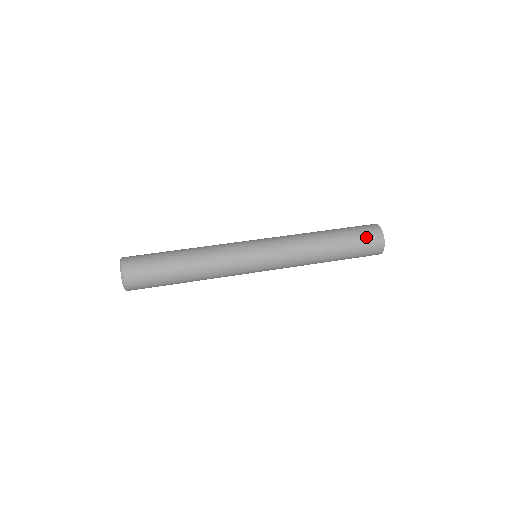
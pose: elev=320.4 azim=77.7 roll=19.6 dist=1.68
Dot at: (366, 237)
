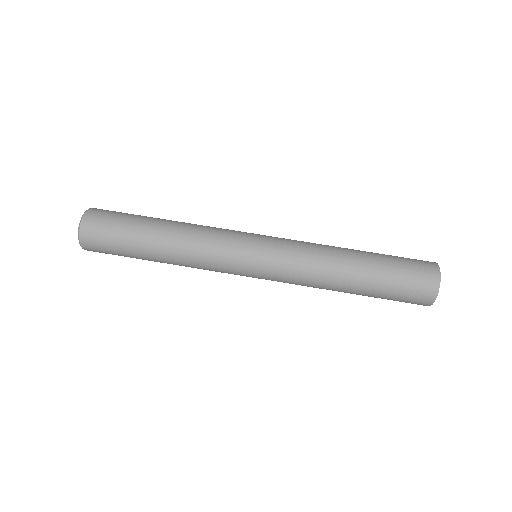
Dot at: (406, 299)
